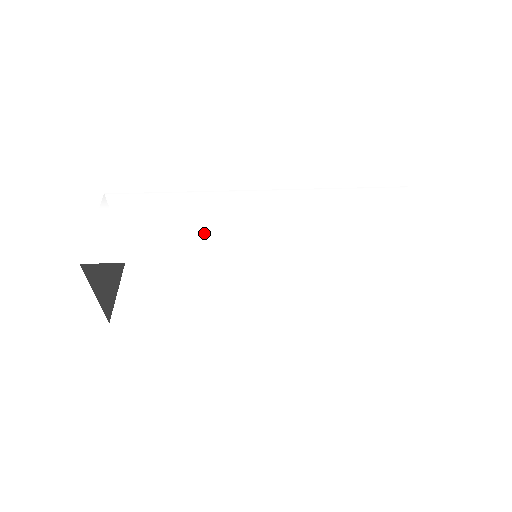
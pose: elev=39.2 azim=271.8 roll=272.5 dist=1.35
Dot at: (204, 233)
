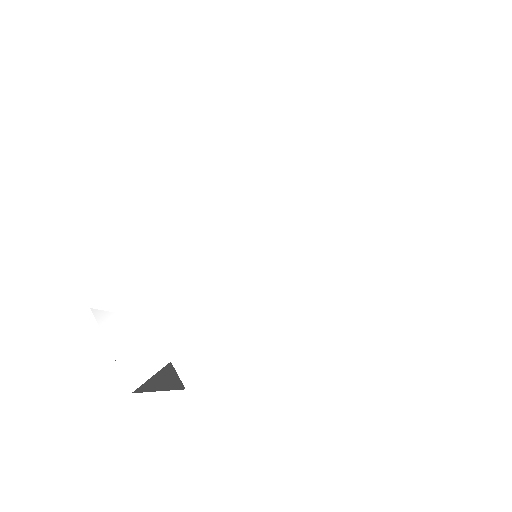
Dot at: (203, 287)
